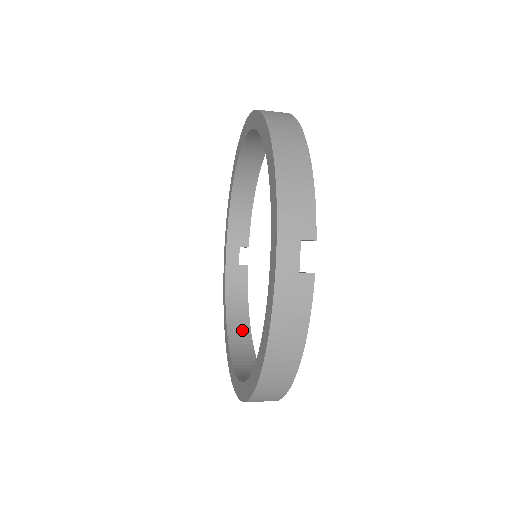
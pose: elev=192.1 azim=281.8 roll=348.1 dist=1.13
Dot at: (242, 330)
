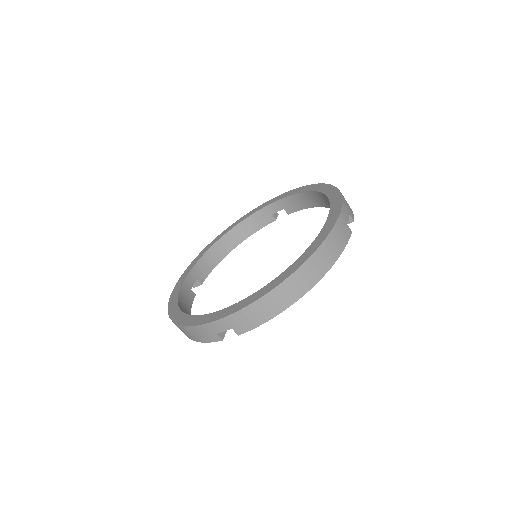
Dot at: occluded
